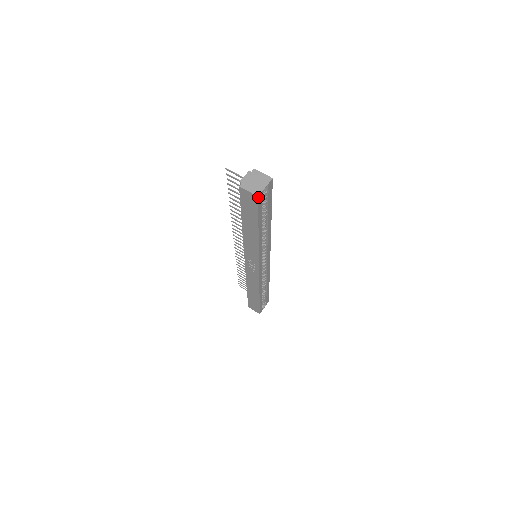
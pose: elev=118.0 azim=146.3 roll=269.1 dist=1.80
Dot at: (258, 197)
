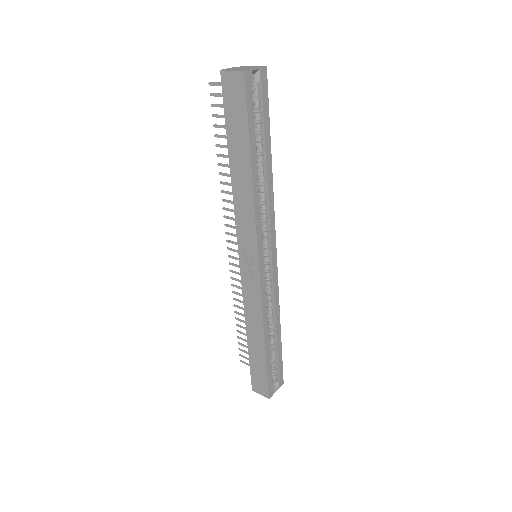
Dot at: (244, 74)
